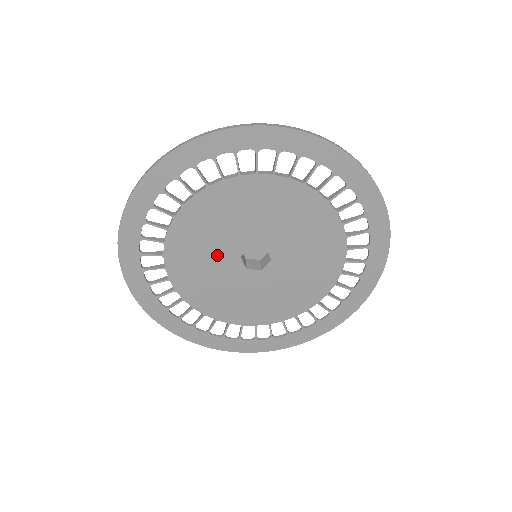
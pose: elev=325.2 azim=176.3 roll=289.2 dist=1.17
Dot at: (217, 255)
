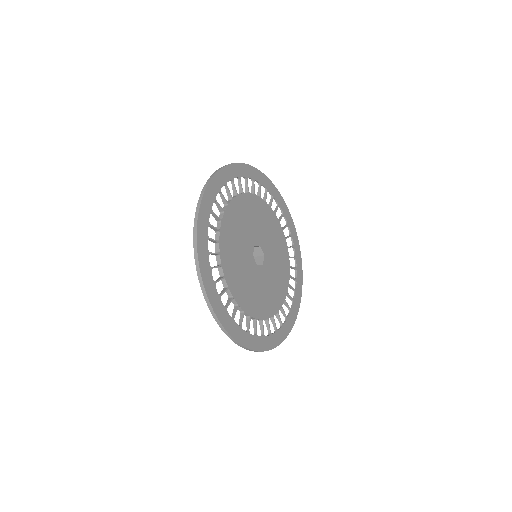
Dot at: (243, 258)
